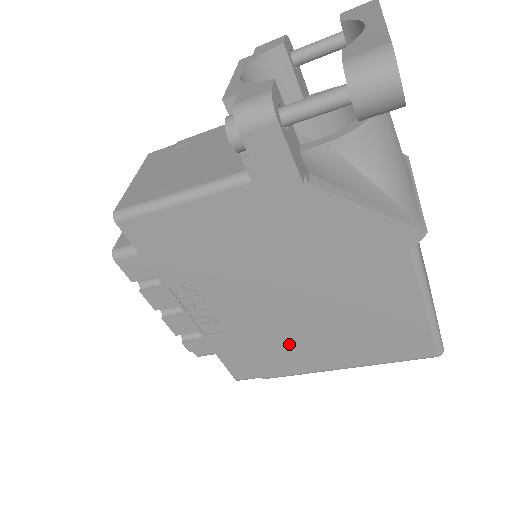
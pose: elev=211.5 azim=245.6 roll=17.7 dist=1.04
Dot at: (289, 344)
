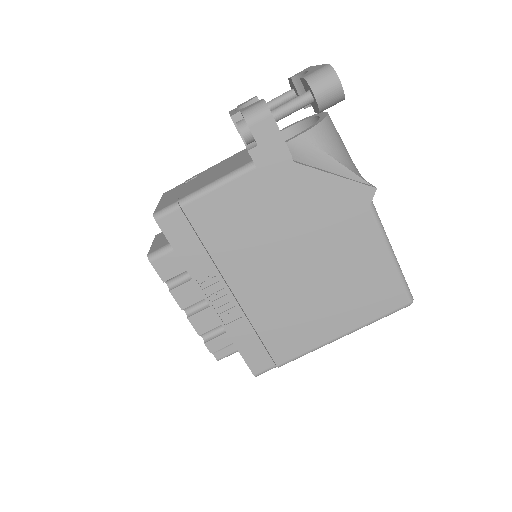
Dot at: (296, 318)
